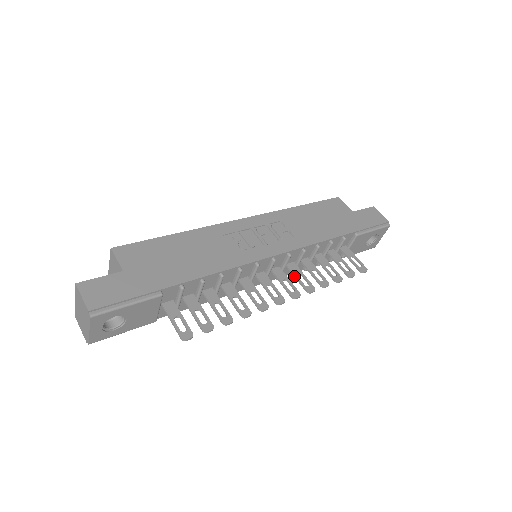
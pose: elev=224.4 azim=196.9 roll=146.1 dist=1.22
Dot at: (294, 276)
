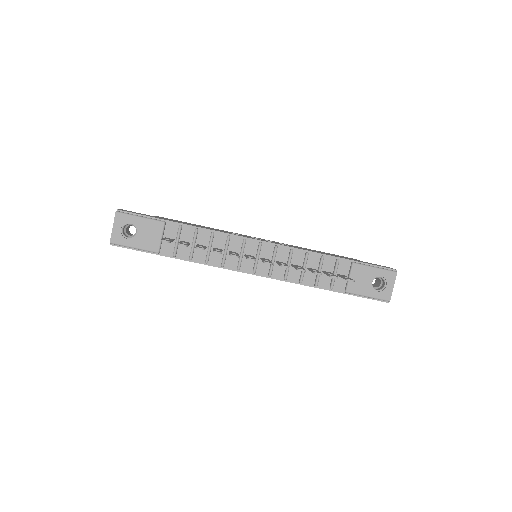
Dot at: (278, 263)
